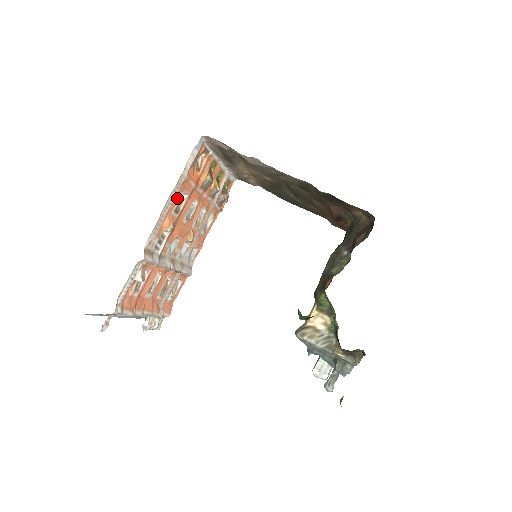
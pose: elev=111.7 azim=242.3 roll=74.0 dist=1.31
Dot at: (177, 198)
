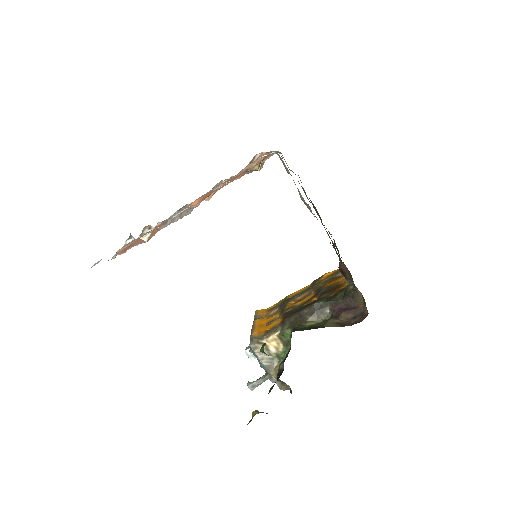
Dot at: occluded
